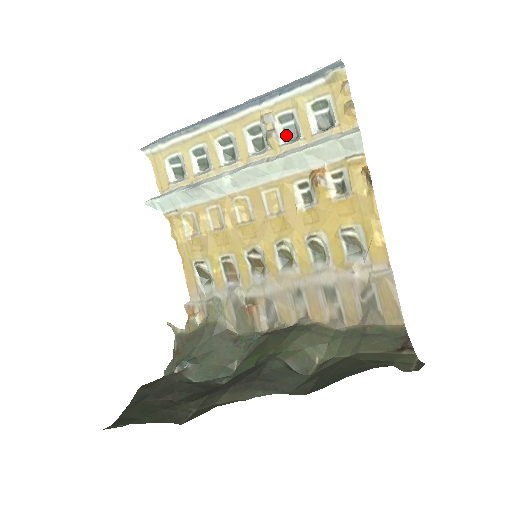
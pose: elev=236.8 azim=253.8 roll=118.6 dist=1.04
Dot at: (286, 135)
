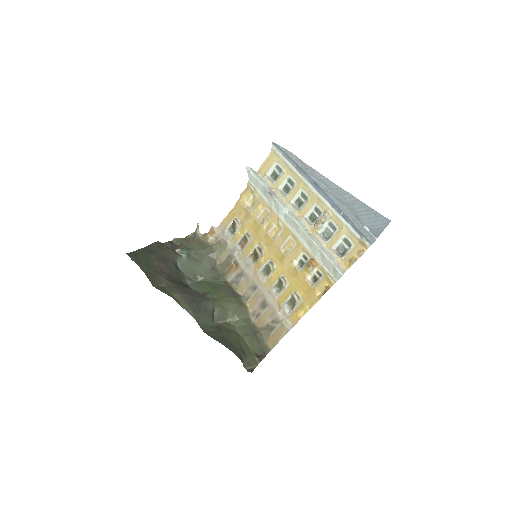
Dot at: (325, 231)
